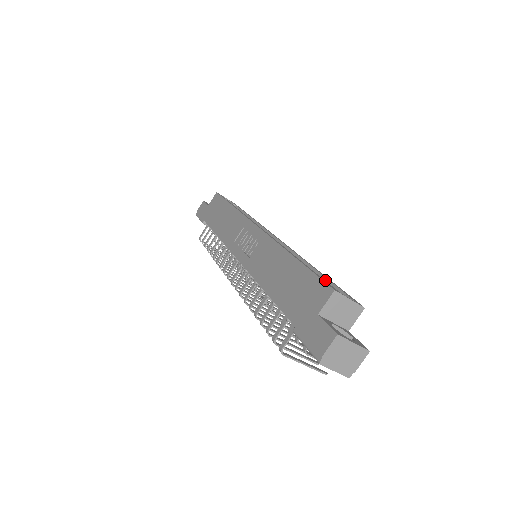
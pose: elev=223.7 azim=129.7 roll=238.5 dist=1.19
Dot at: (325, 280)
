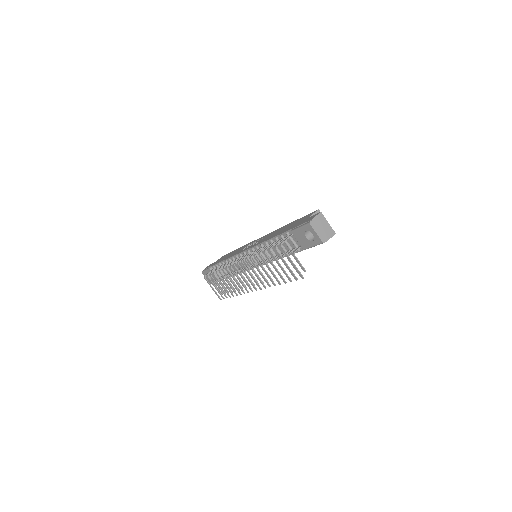
Dot at: occluded
